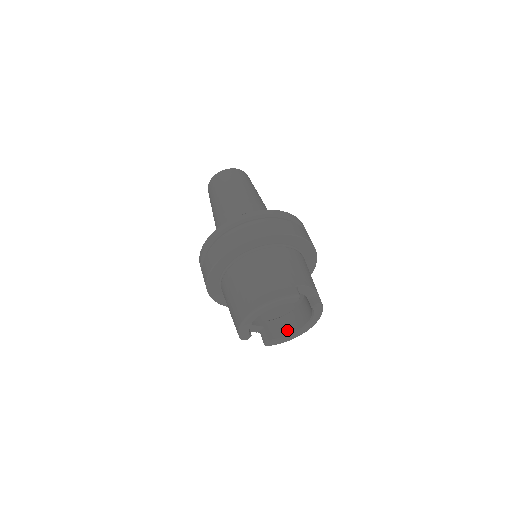
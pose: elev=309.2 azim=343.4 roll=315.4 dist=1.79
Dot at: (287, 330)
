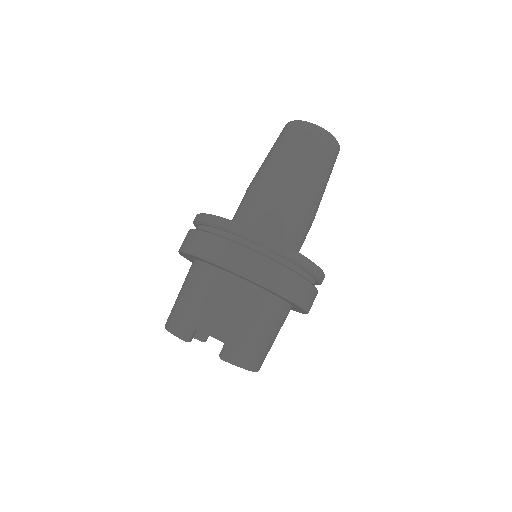
Dot at: occluded
